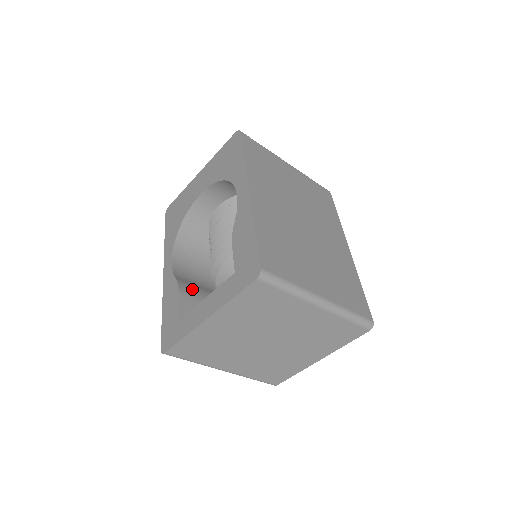
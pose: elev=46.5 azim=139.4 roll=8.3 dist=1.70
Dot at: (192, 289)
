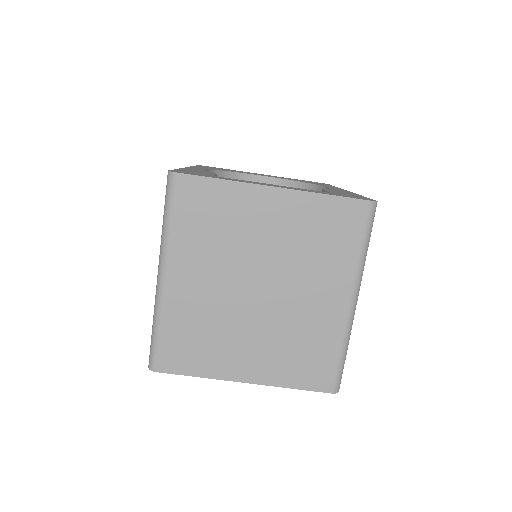
Dot at: occluded
